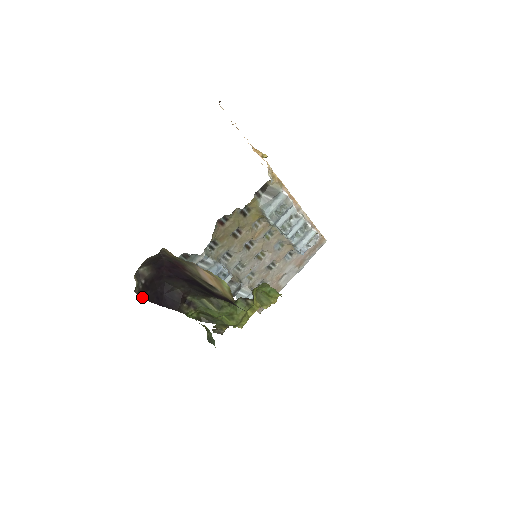
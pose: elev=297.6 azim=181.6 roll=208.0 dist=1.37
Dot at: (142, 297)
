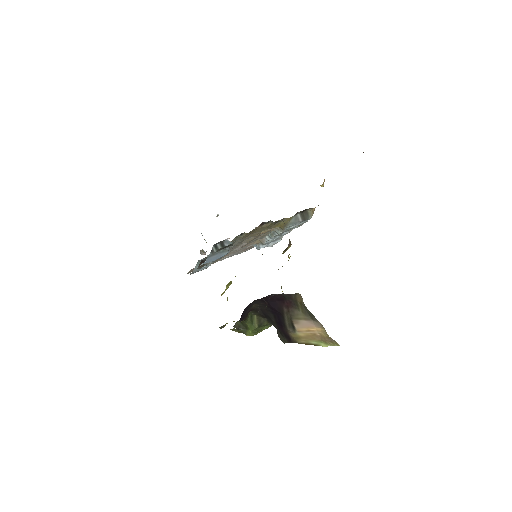
Dot at: occluded
